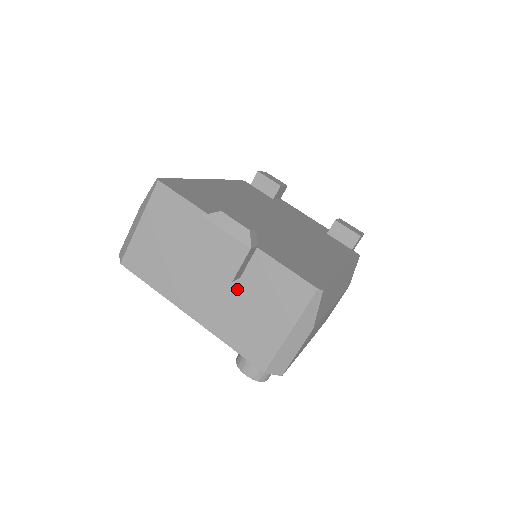
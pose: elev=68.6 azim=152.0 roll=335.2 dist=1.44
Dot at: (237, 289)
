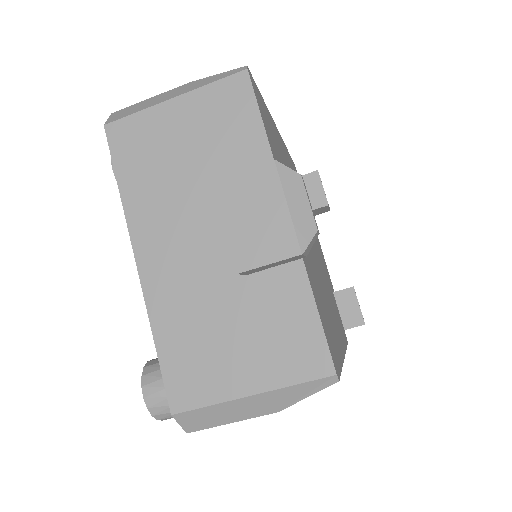
Dot at: (230, 285)
